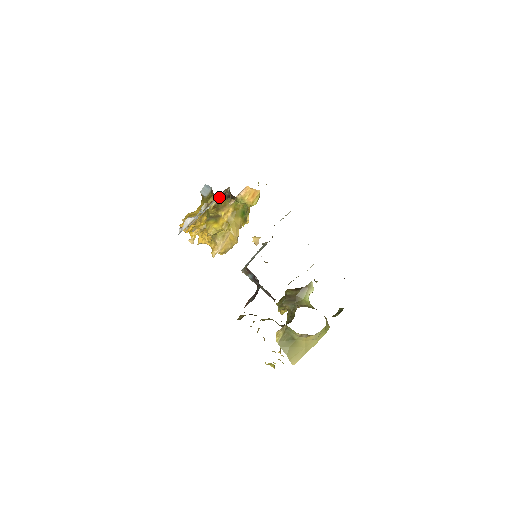
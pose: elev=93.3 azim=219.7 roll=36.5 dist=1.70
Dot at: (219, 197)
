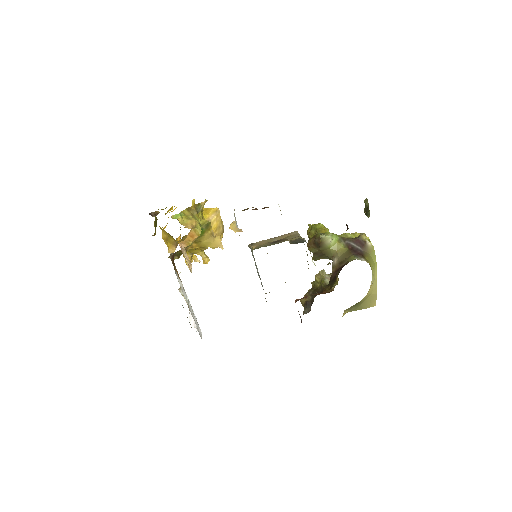
Dot at: occluded
